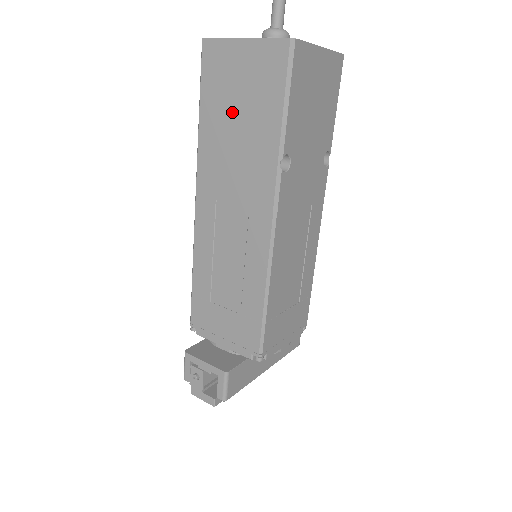
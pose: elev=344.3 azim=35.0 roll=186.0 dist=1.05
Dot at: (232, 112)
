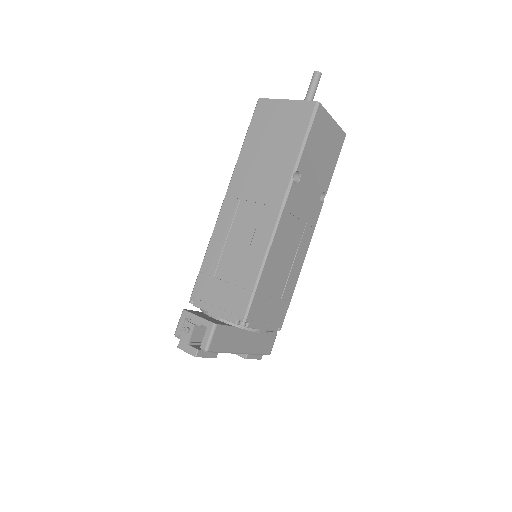
Dot at: (267, 142)
